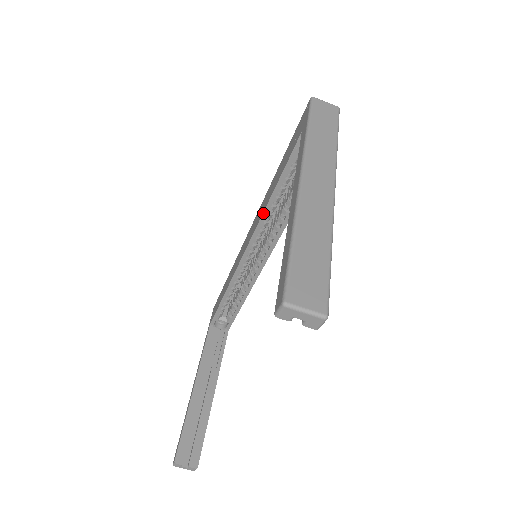
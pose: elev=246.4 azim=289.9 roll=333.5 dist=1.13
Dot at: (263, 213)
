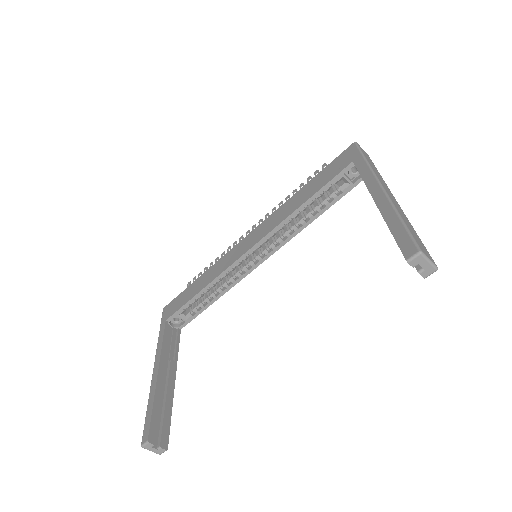
Dot at: (286, 218)
